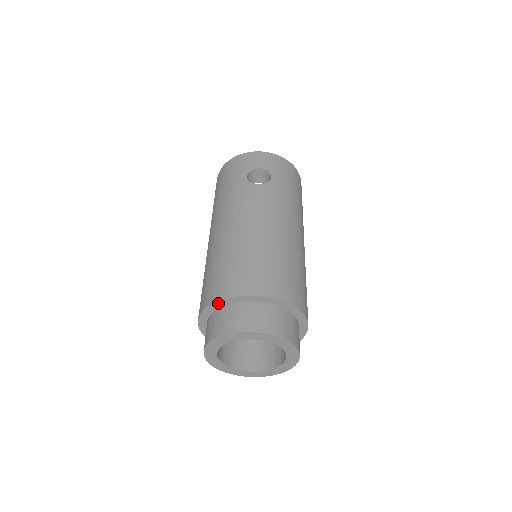
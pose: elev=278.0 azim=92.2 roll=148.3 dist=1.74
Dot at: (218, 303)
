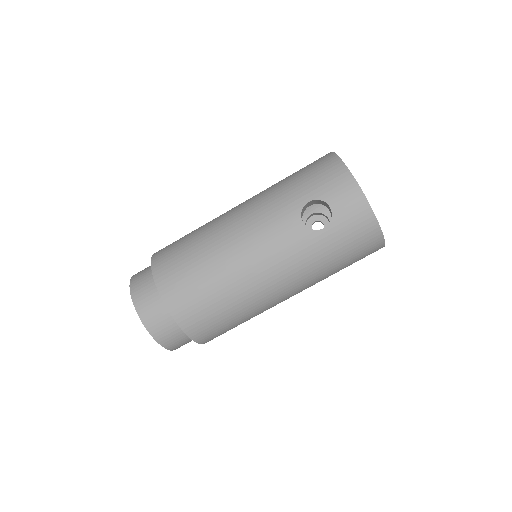
Dot at: (153, 270)
